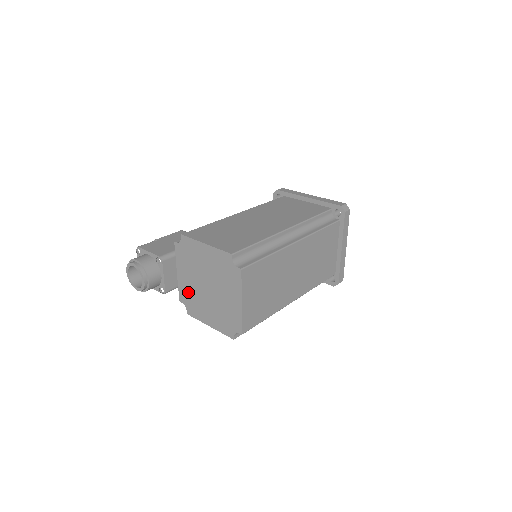
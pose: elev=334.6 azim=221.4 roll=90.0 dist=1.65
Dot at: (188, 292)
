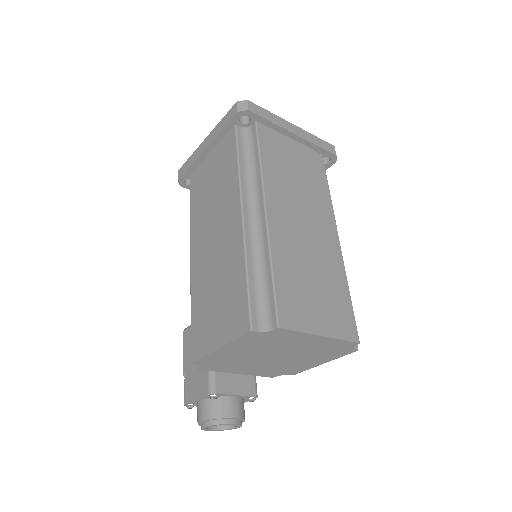
Dot at: (268, 371)
